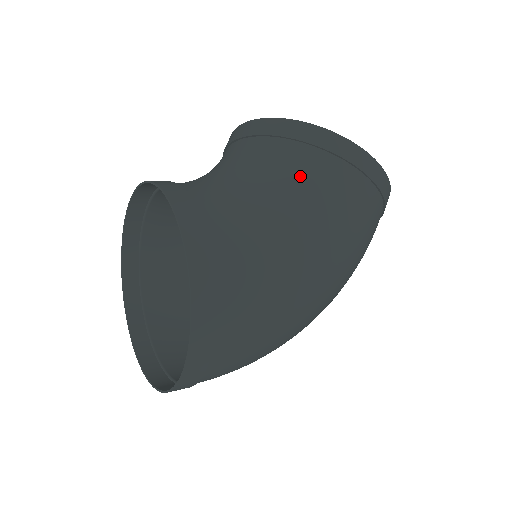
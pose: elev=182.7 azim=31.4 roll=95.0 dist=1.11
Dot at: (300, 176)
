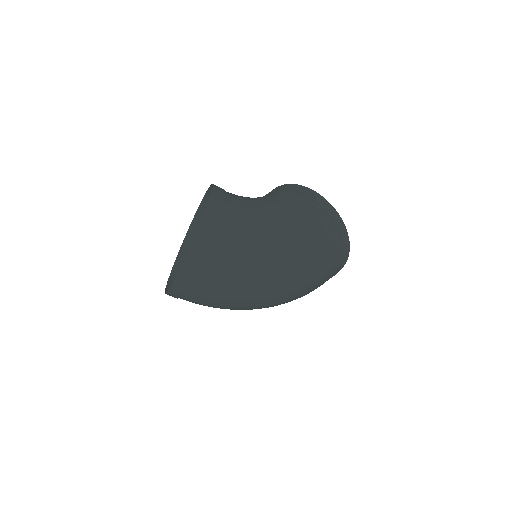
Dot at: (286, 201)
